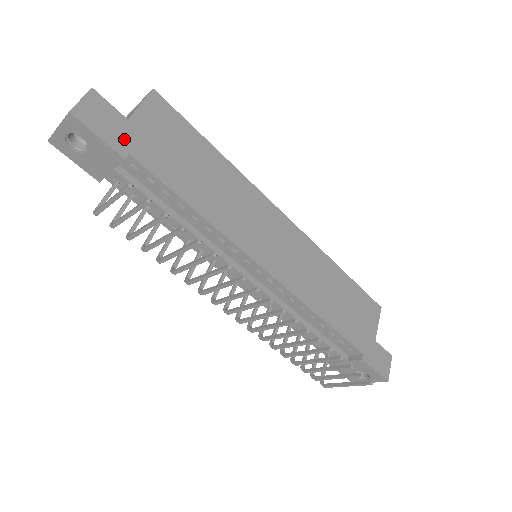
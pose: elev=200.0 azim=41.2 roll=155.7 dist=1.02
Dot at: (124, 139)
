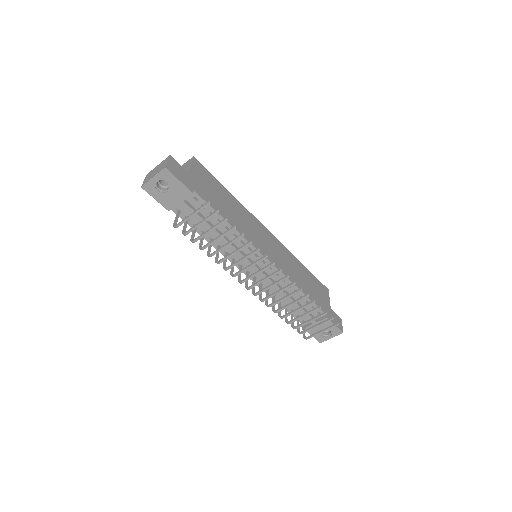
Dot at: (190, 183)
